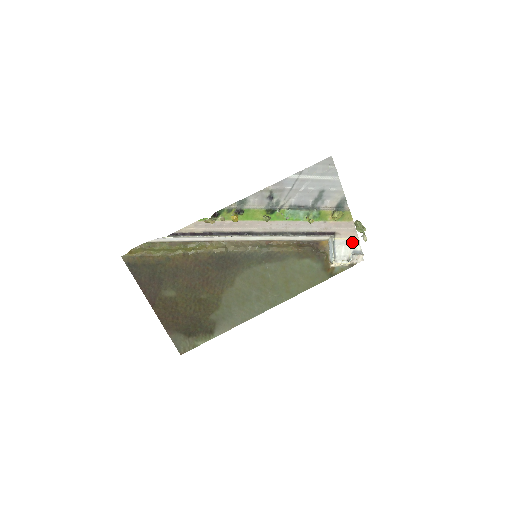
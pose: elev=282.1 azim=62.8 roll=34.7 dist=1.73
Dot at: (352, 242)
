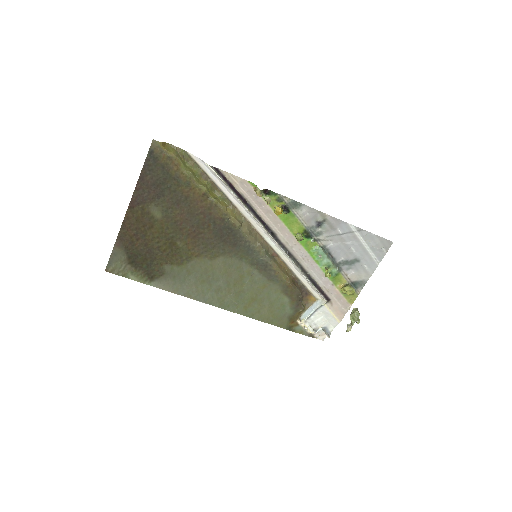
Dot at: (333, 320)
